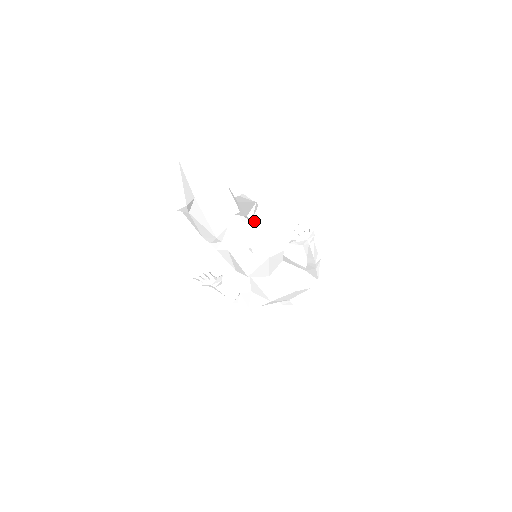
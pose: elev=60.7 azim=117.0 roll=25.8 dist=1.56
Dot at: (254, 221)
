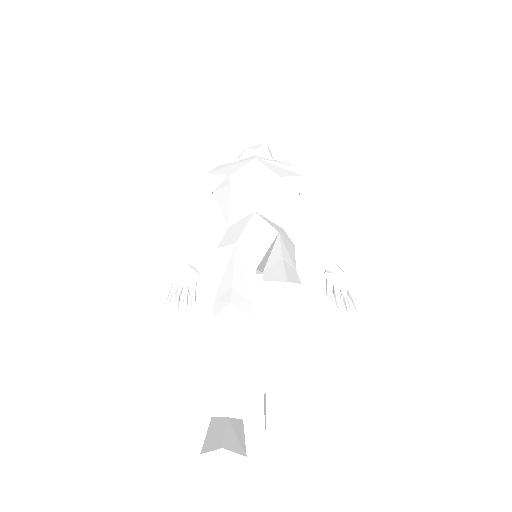
Dot at: occluded
